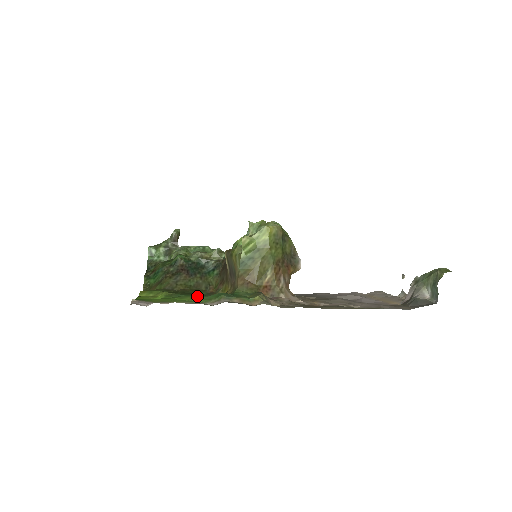
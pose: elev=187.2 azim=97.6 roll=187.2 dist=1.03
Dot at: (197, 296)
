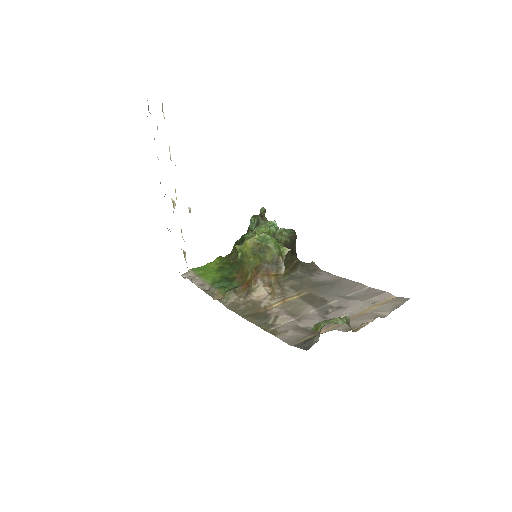
Dot at: (229, 273)
